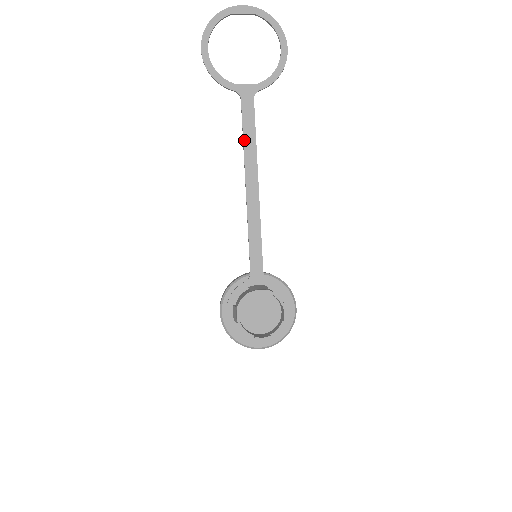
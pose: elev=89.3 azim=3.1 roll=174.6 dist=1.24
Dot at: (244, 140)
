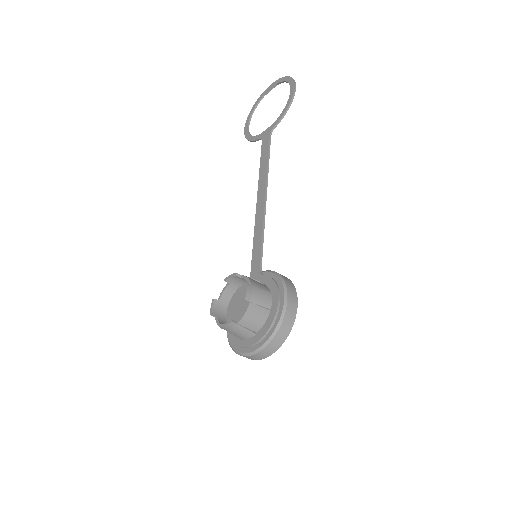
Dot at: (260, 167)
